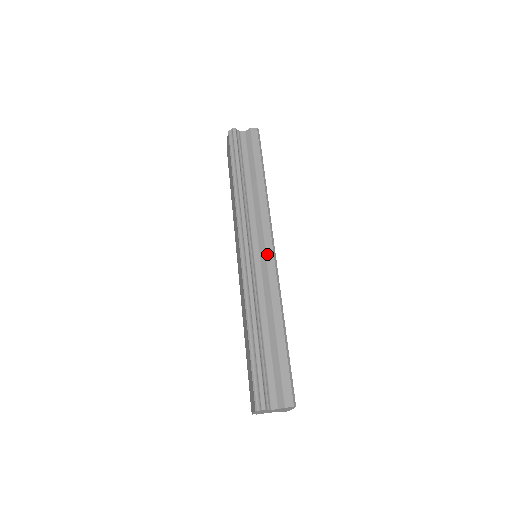
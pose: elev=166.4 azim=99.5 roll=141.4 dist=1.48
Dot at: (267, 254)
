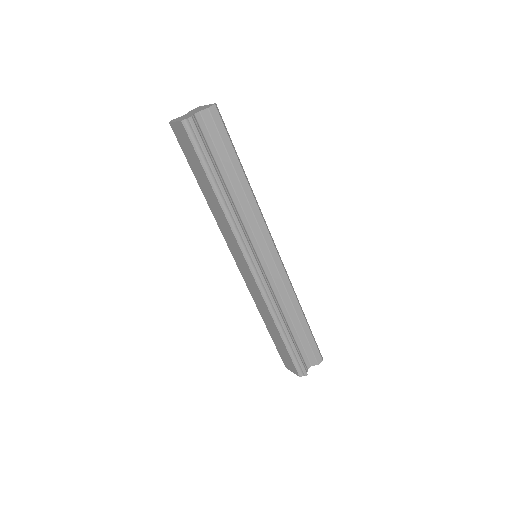
Dot at: (275, 261)
